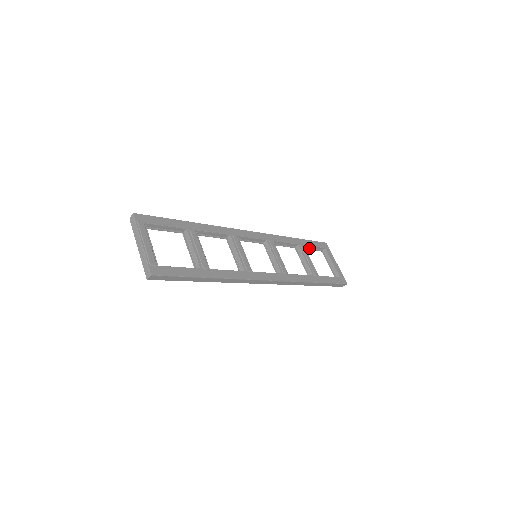
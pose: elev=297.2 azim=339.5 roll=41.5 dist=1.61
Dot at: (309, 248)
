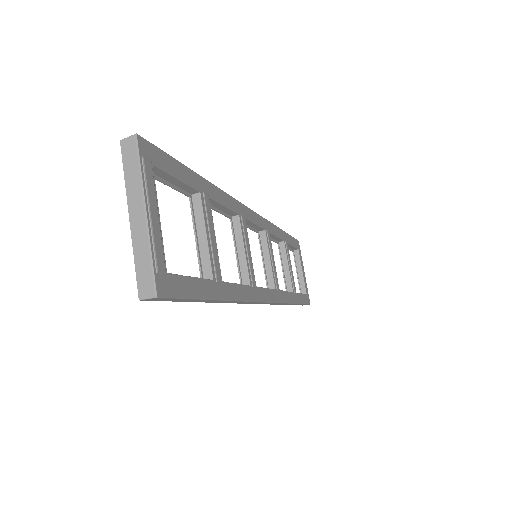
Dot at: occluded
